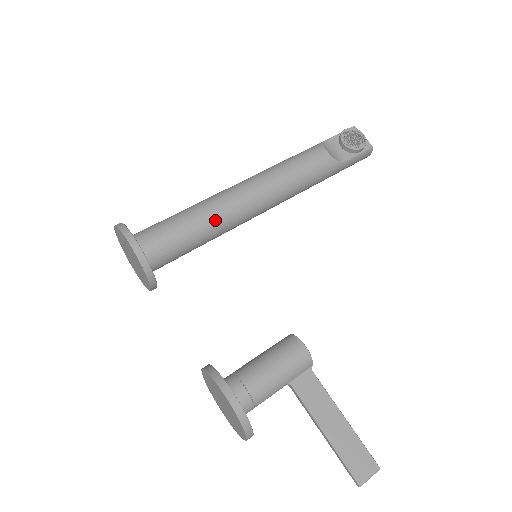
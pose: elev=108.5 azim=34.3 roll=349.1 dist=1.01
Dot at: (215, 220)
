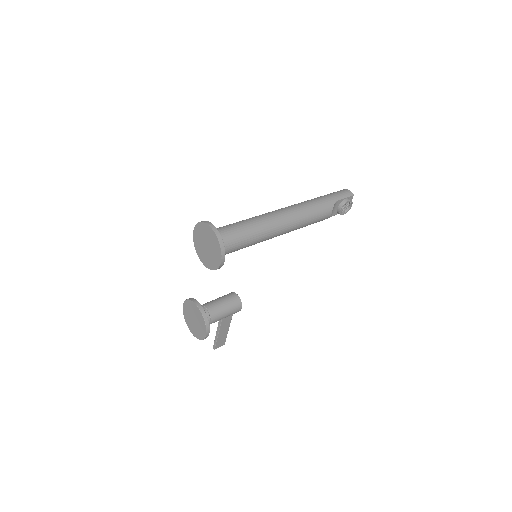
Dot at: occluded
